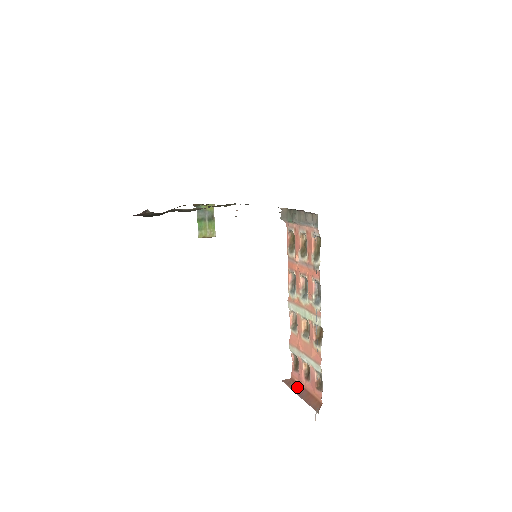
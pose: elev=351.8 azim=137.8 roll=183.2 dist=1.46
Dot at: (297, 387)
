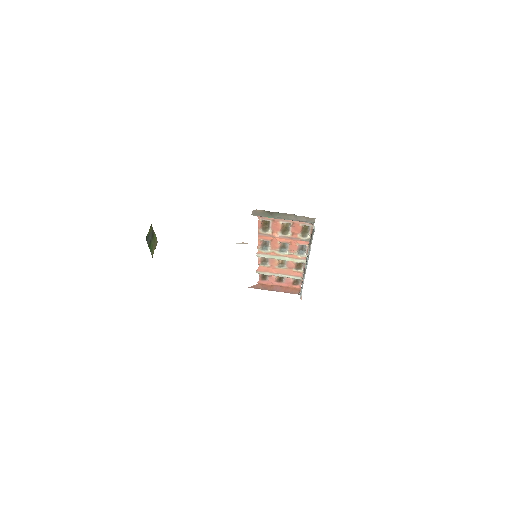
Dot at: (269, 287)
